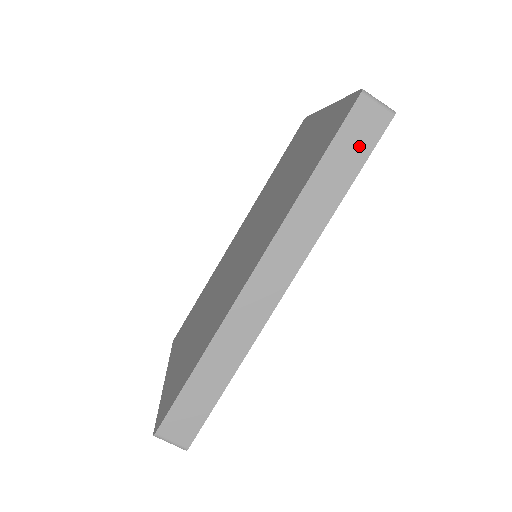
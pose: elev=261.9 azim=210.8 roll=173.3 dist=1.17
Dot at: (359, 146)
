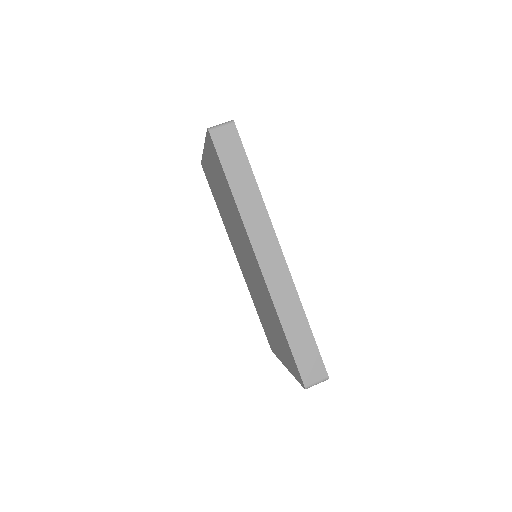
Dot at: (235, 153)
